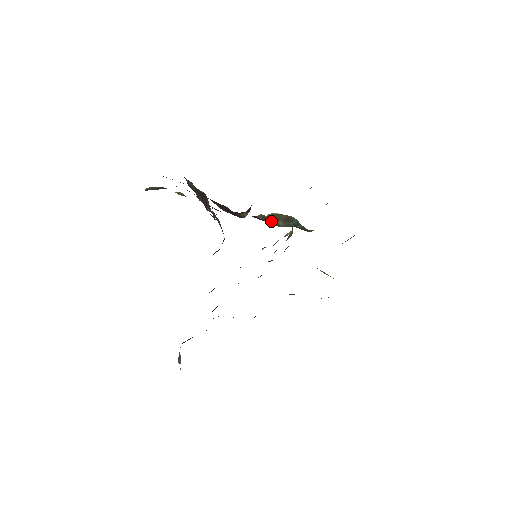
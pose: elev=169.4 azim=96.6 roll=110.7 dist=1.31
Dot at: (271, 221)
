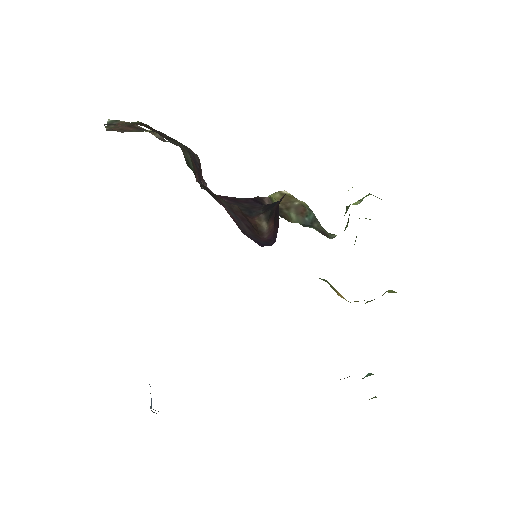
Dot at: (281, 210)
